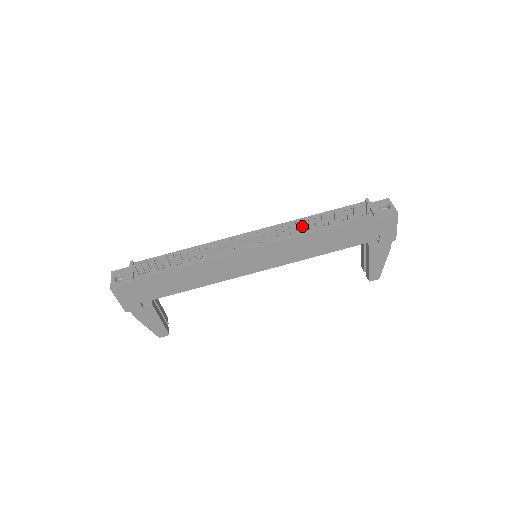
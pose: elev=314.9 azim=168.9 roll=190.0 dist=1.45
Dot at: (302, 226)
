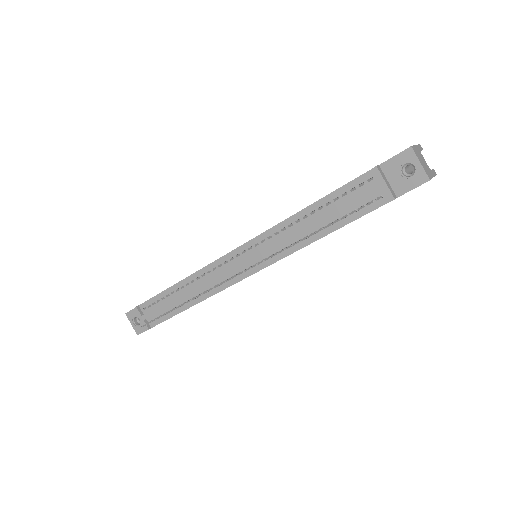
Dot at: (295, 236)
